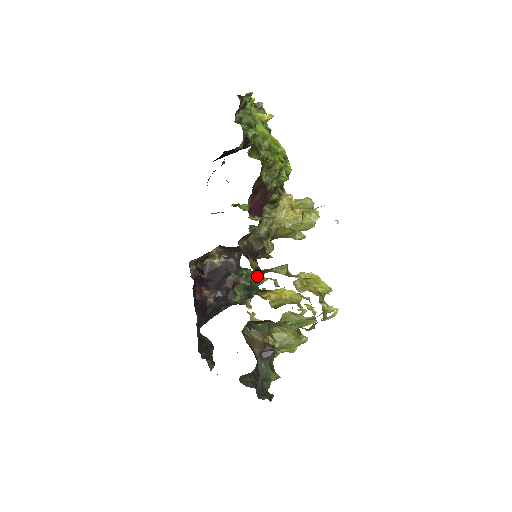
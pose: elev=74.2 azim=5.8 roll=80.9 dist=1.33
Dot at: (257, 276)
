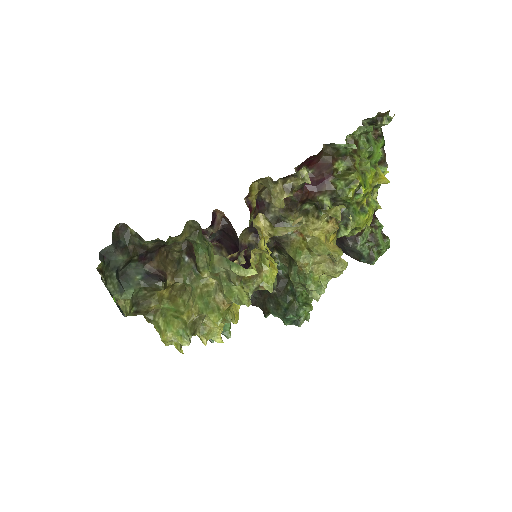
Dot at: occluded
